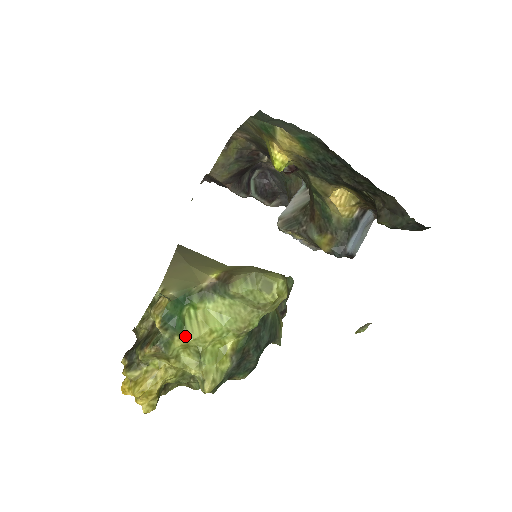
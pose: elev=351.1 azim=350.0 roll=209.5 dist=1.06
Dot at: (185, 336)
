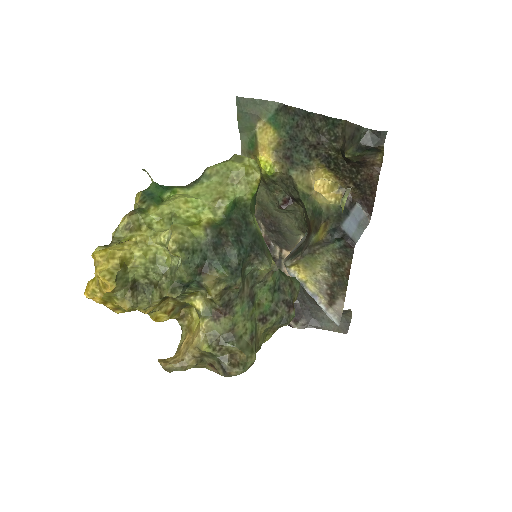
Dot at: (161, 205)
